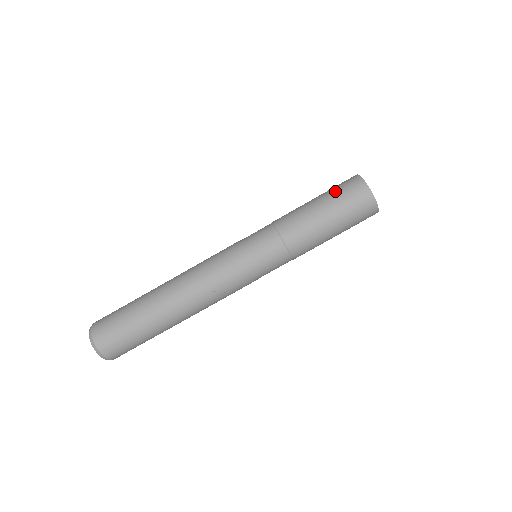
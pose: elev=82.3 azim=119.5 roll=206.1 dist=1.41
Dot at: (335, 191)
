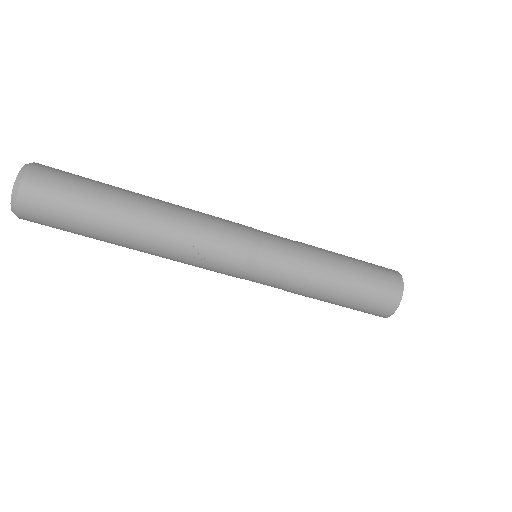
Dot at: (373, 266)
